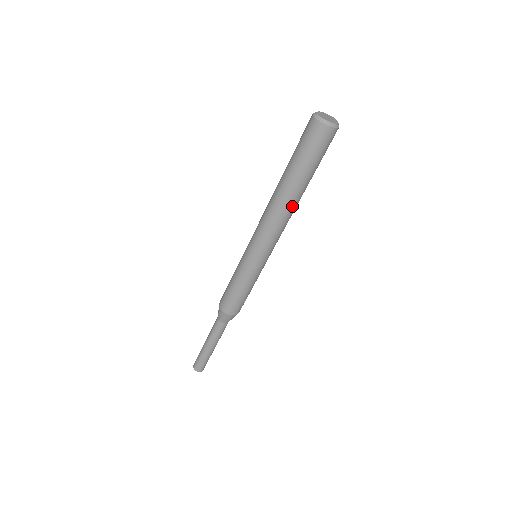
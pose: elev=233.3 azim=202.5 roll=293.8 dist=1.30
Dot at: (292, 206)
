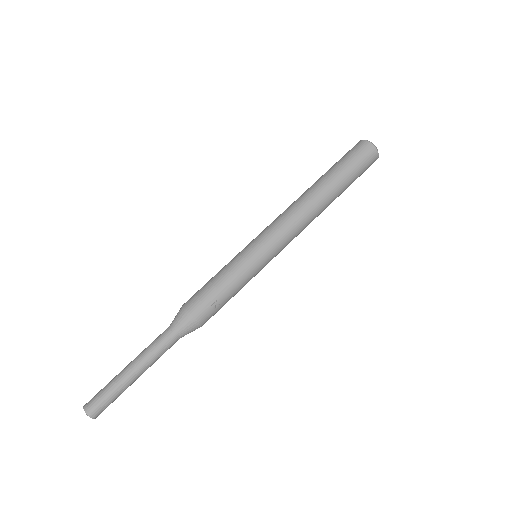
Dot at: (315, 200)
